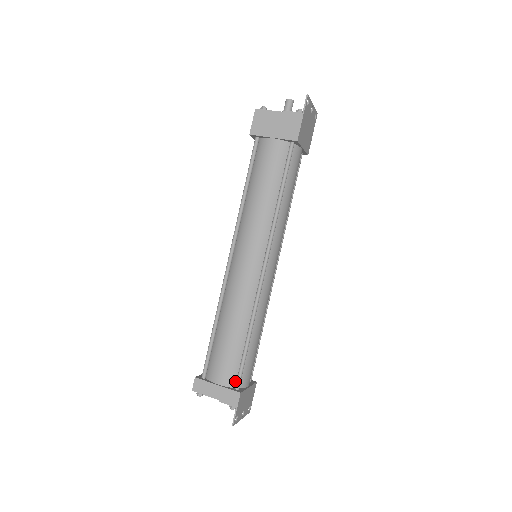
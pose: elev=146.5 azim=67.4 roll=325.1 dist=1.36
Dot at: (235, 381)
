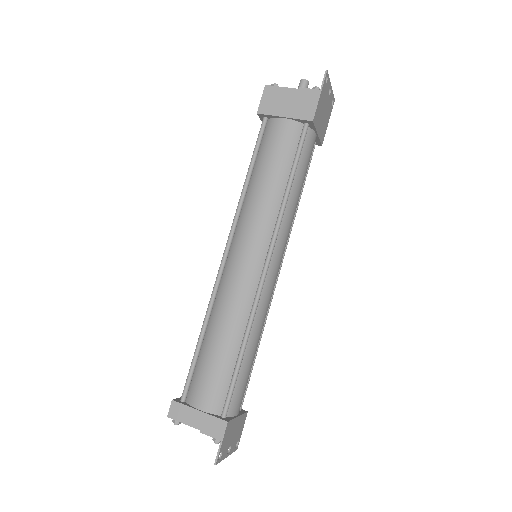
Dot at: (222, 407)
